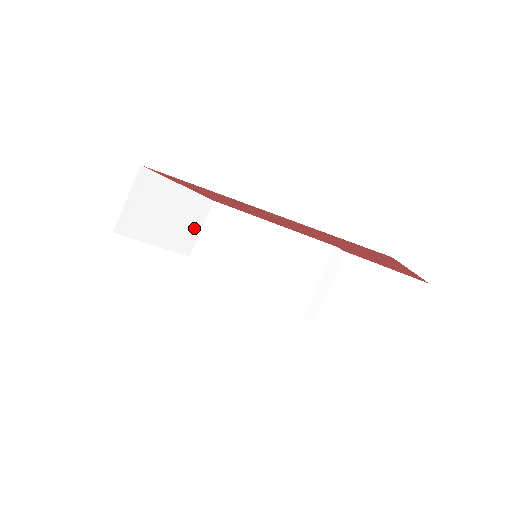
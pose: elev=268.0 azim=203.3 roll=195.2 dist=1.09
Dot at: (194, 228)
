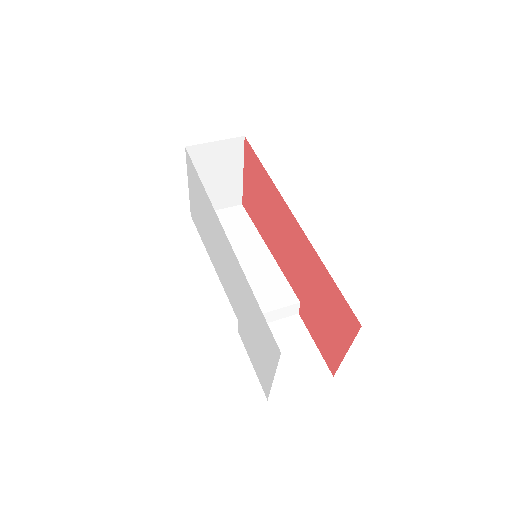
Dot at: (215, 204)
